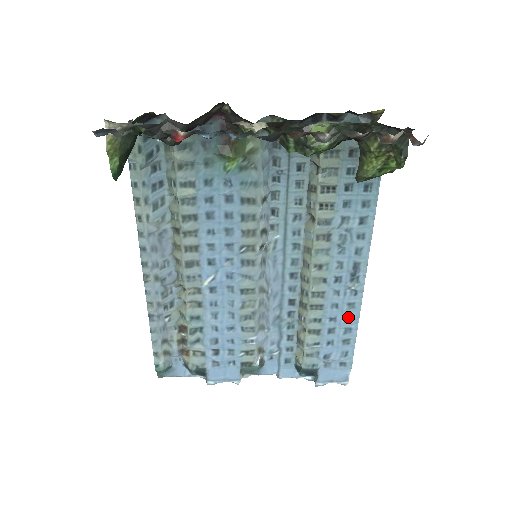
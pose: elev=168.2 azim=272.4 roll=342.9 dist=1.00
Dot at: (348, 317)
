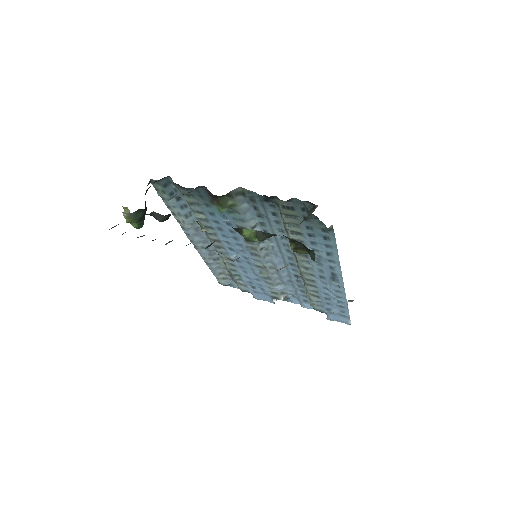
Dot at: (338, 296)
